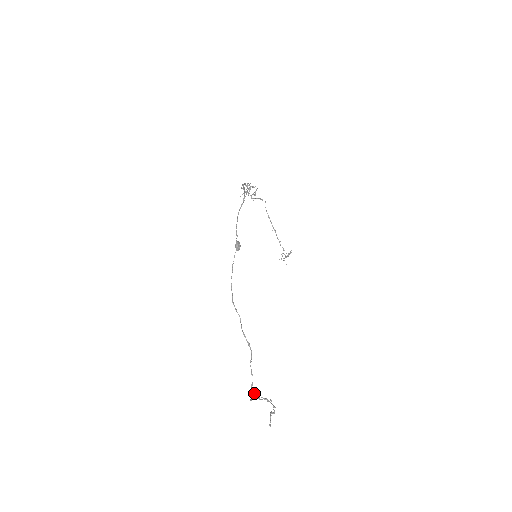
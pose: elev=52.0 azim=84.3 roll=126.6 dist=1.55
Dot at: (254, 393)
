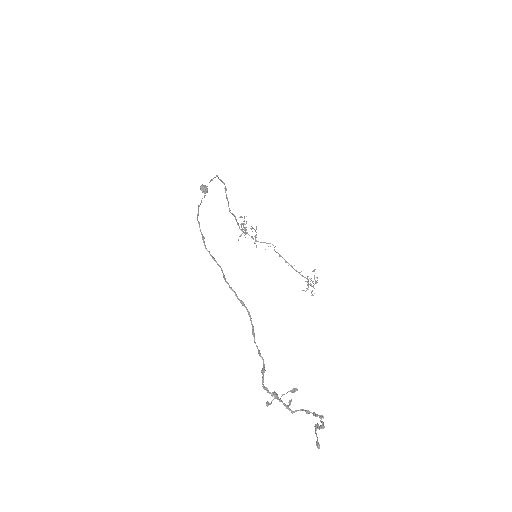
Dot at: (272, 392)
